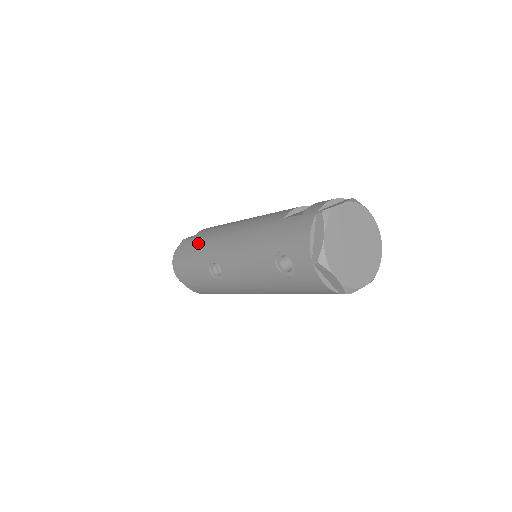
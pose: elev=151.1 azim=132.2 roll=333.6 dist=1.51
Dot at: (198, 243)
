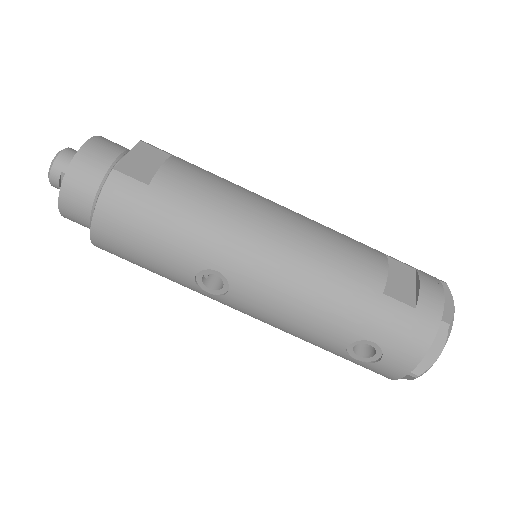
Dot at: (175, 217)
